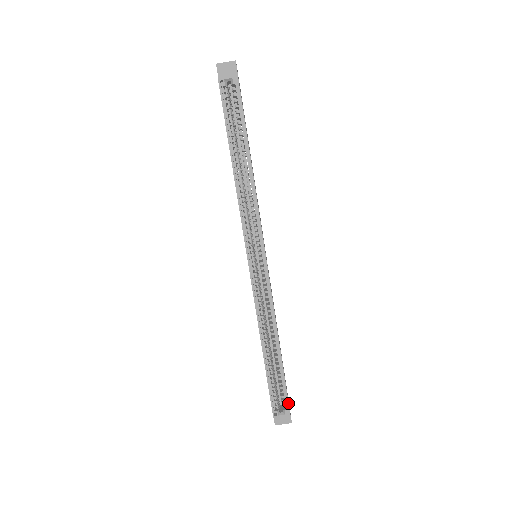
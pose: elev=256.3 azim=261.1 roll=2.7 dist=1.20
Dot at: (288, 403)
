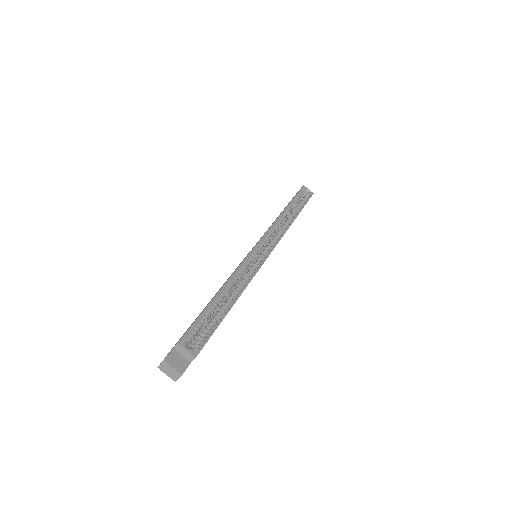
Dot at: (204, 345)
